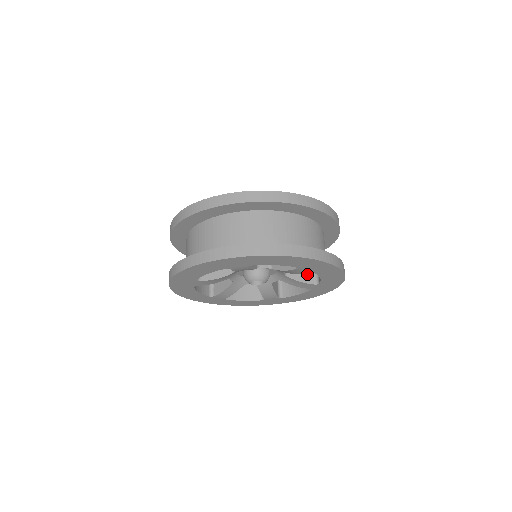
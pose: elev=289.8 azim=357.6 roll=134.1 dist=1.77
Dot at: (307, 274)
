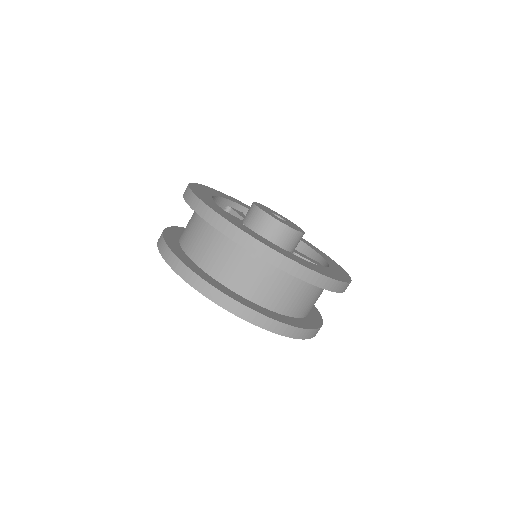
Dot at: occluded
